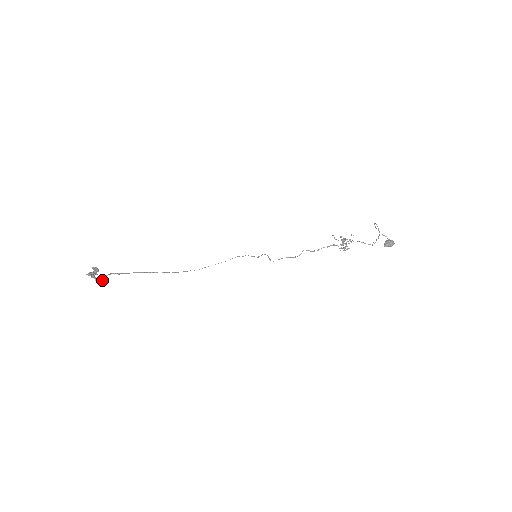
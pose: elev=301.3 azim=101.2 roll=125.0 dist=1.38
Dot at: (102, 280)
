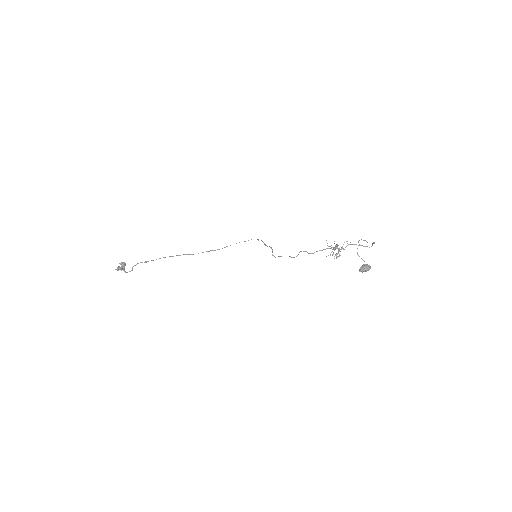
Dot at: (130, 271)
